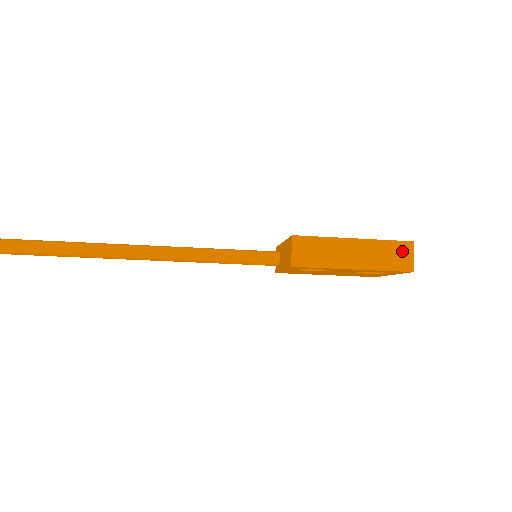
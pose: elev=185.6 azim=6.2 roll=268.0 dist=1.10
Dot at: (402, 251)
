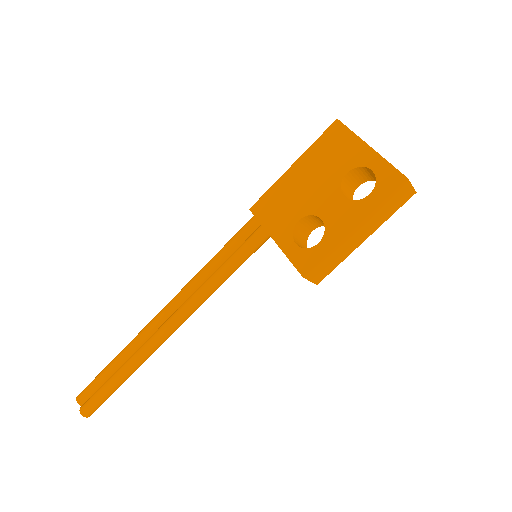
Dot at: (400, 193)
